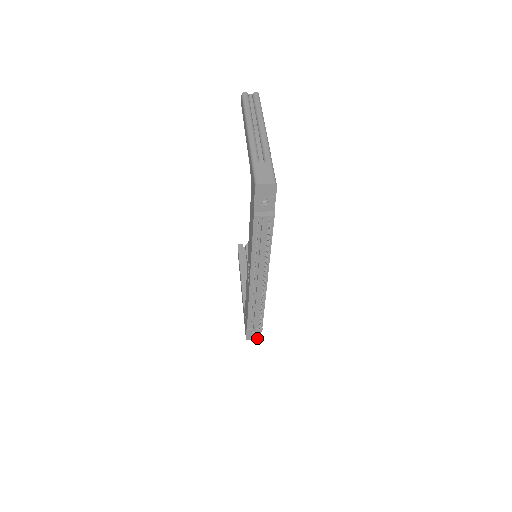
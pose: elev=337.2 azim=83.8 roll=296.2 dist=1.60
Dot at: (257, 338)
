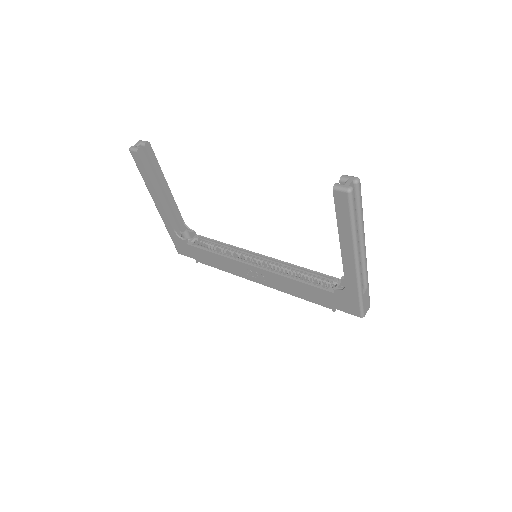
Dot at: occluded
